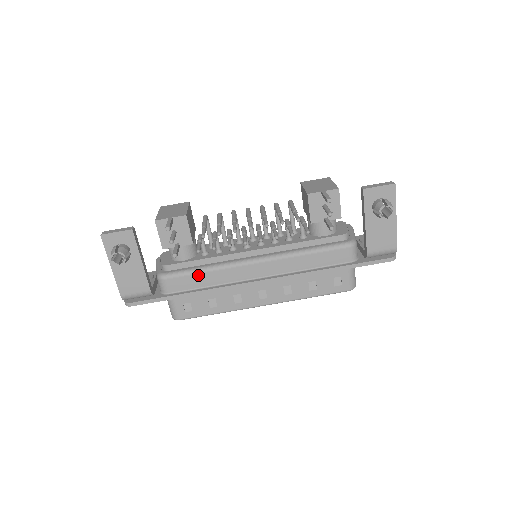
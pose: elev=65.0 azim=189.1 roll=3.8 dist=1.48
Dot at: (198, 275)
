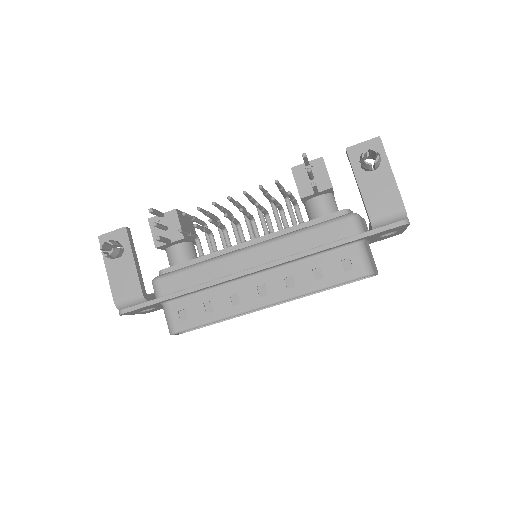
Dot at: (190, 272)
